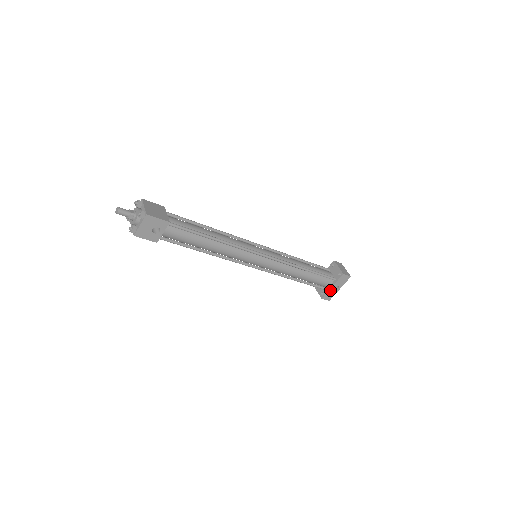
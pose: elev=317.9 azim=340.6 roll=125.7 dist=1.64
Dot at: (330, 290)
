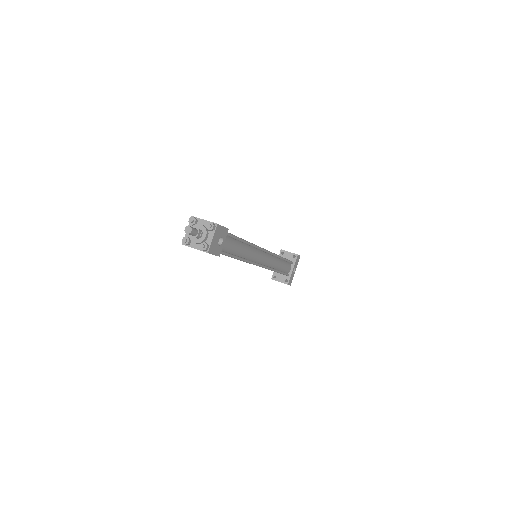
Dot at: (292, 274)
